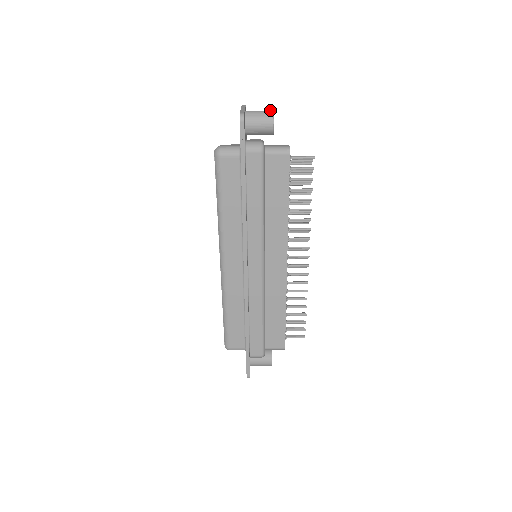
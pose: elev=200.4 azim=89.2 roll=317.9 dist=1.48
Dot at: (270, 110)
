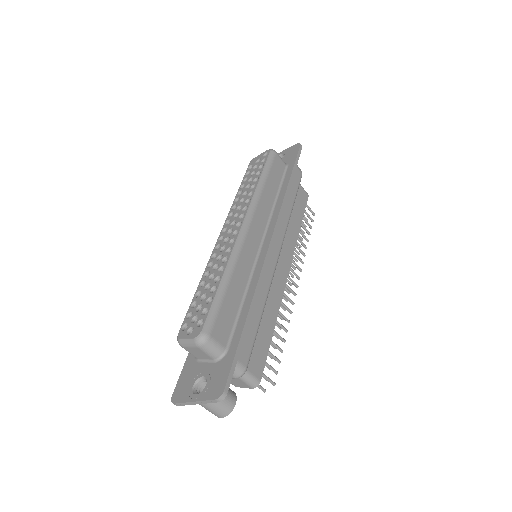
Dot at: occluded
